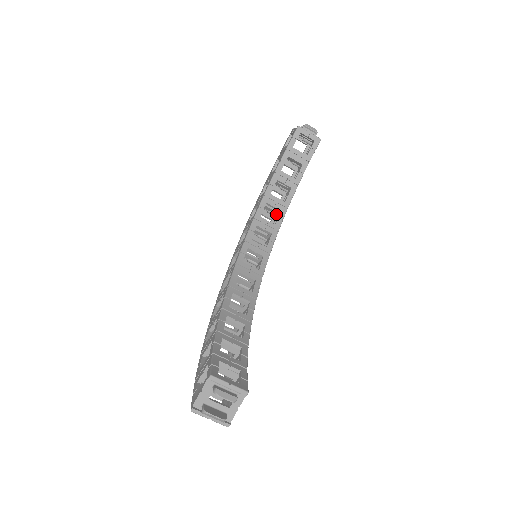
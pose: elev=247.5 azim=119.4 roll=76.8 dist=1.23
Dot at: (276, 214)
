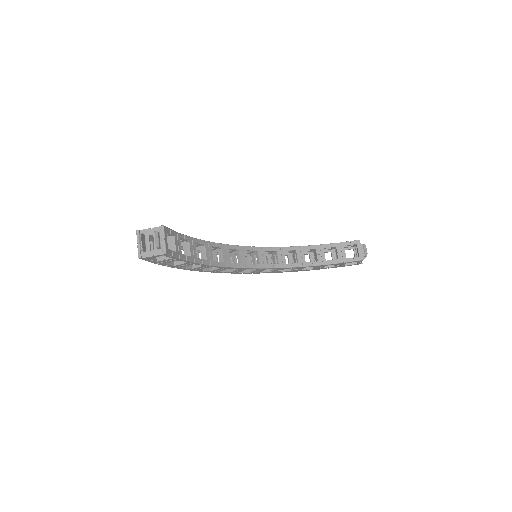
Dot at: occluded
